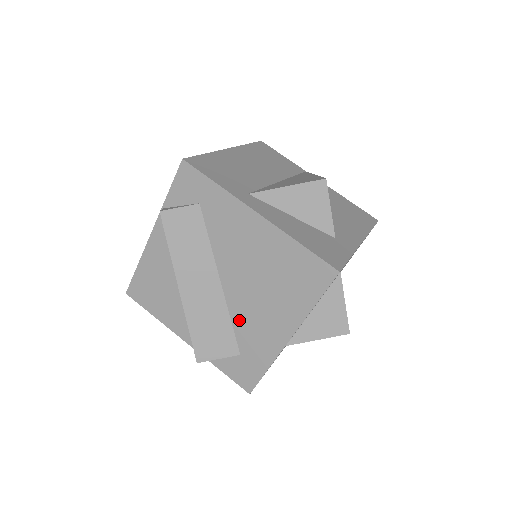
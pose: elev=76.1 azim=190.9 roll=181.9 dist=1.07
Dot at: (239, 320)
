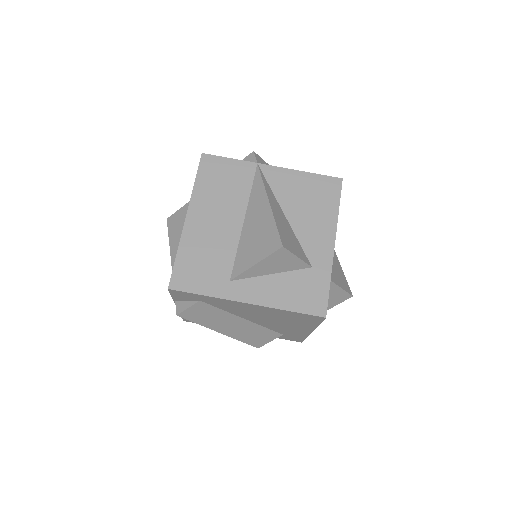
Dot at: (271, 328)
